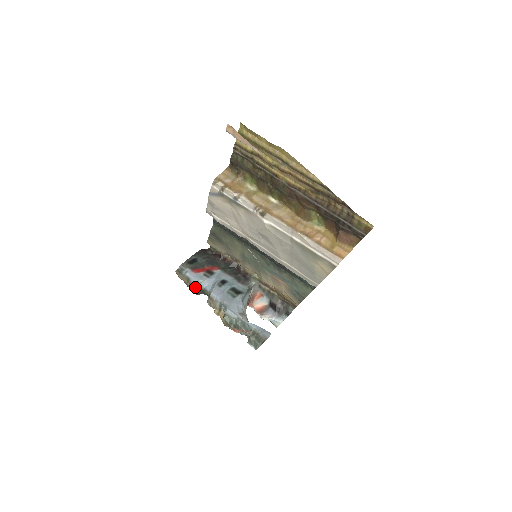
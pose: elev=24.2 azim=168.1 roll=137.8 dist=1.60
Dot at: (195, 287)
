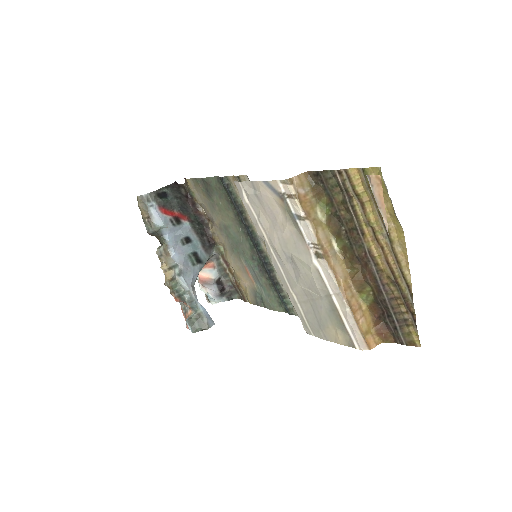
Dot at: (154, 228)
